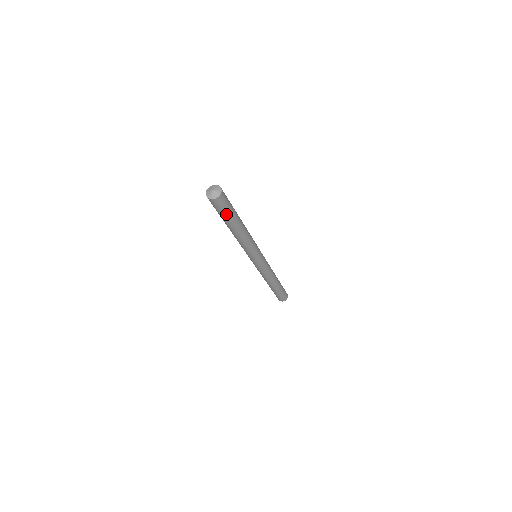
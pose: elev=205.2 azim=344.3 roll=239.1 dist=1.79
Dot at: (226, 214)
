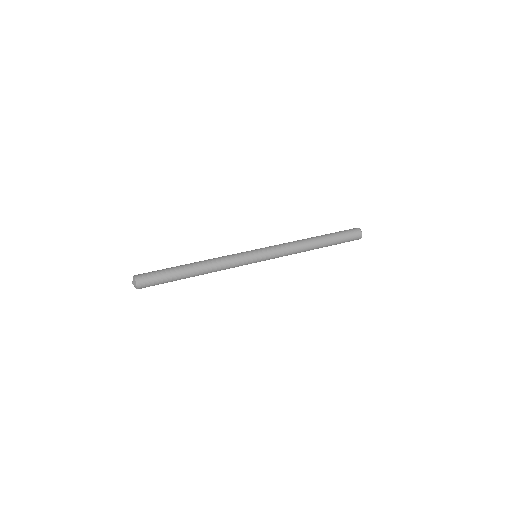
Dot at: (163, 283)
